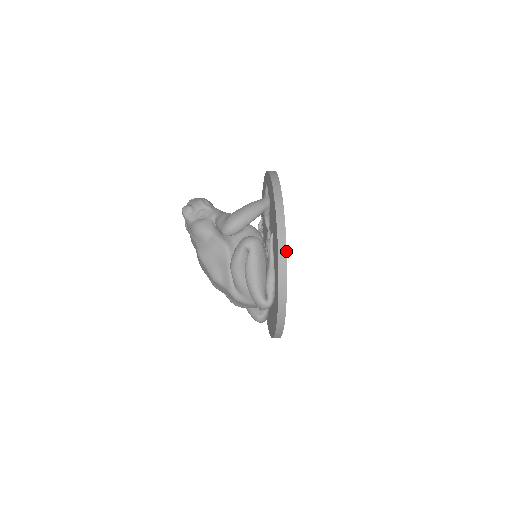
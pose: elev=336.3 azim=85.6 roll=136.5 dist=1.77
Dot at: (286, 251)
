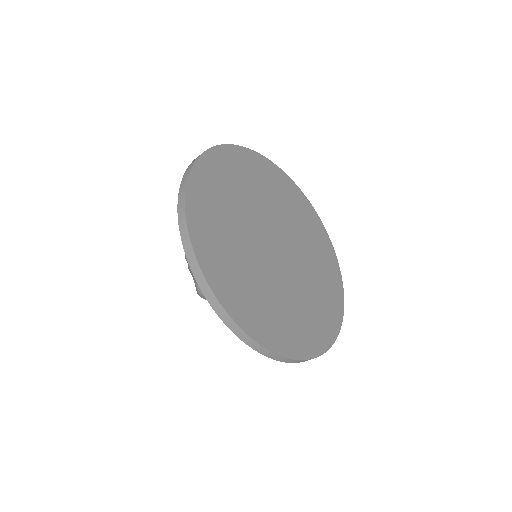
Dot at: (215, 146)
